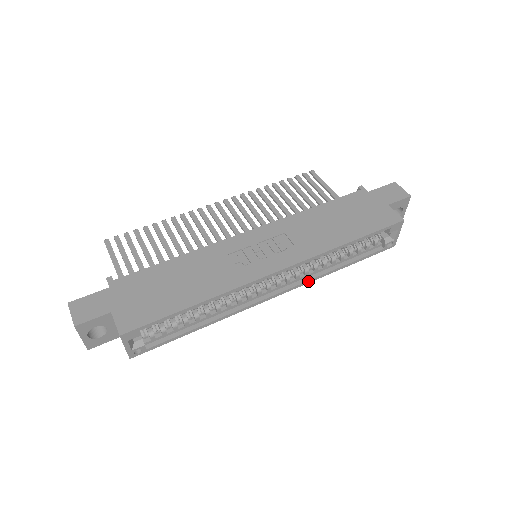
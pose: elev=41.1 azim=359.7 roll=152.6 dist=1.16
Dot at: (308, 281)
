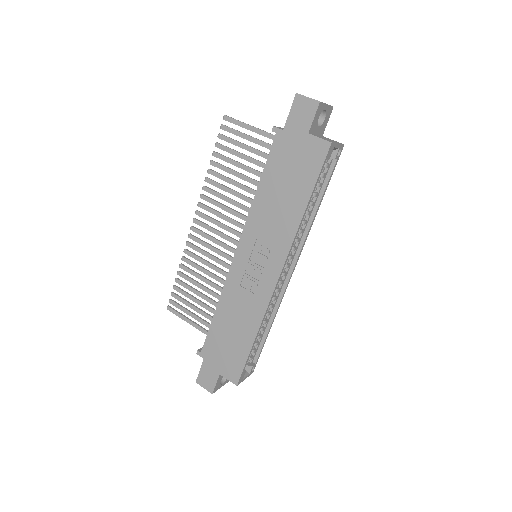
Dot at: (304, 242)
